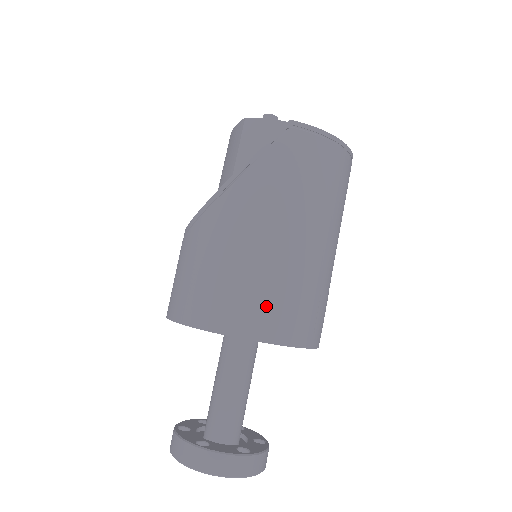
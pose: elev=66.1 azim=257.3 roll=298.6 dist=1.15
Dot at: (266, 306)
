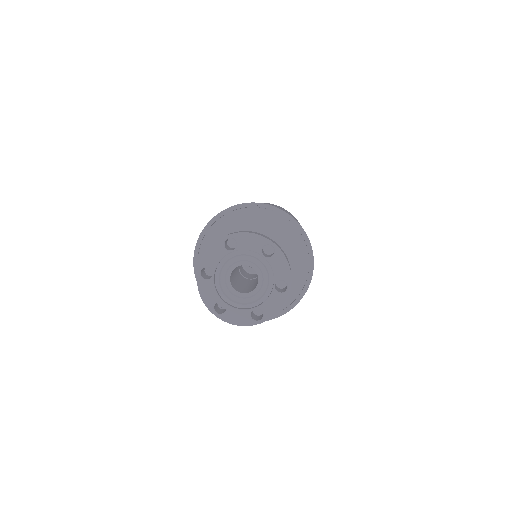
Dot at: occluded
